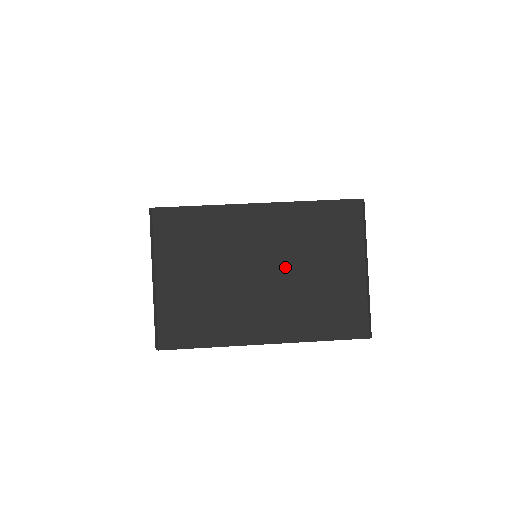
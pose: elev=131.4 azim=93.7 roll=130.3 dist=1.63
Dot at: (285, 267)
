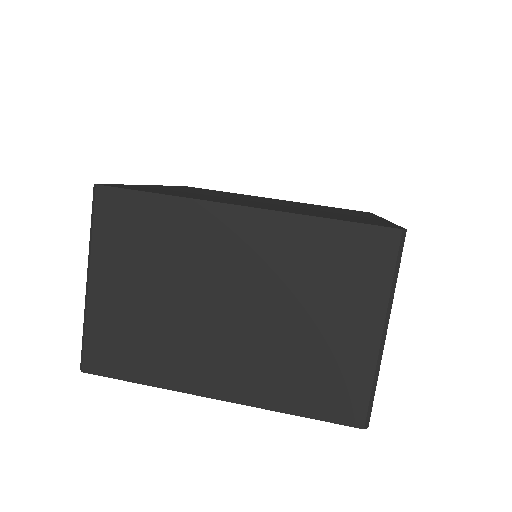
Dot at: (264, 305)
